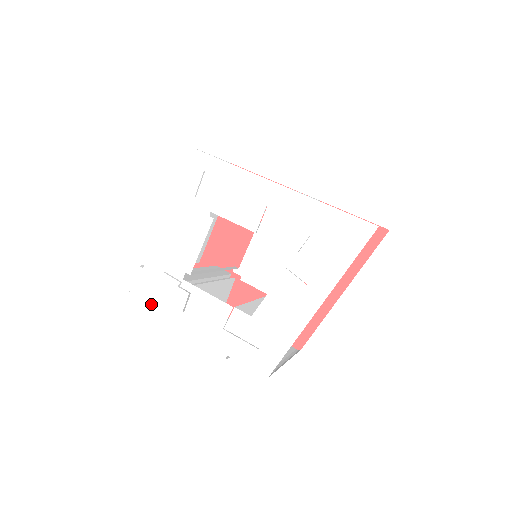
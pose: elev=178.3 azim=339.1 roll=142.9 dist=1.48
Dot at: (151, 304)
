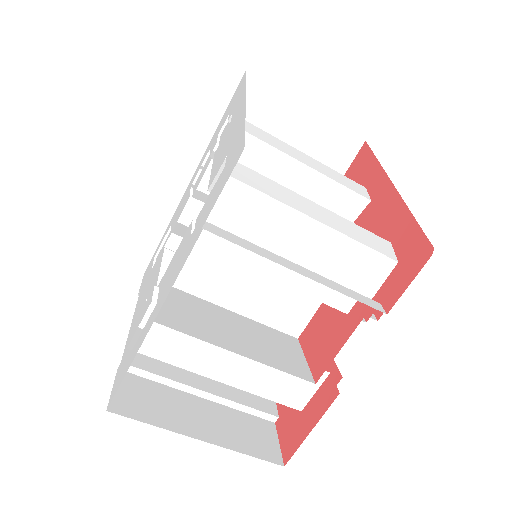
Dot at: (128, 364)
